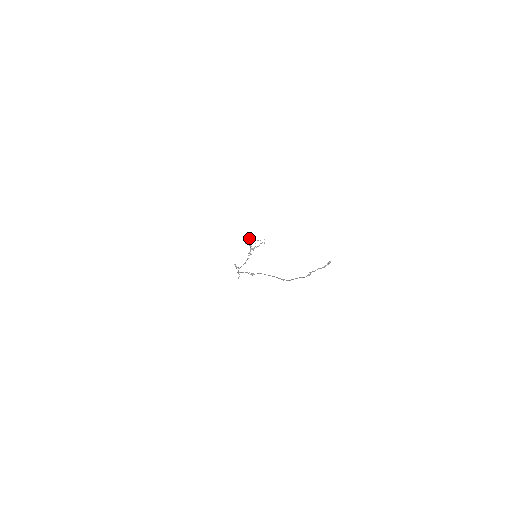
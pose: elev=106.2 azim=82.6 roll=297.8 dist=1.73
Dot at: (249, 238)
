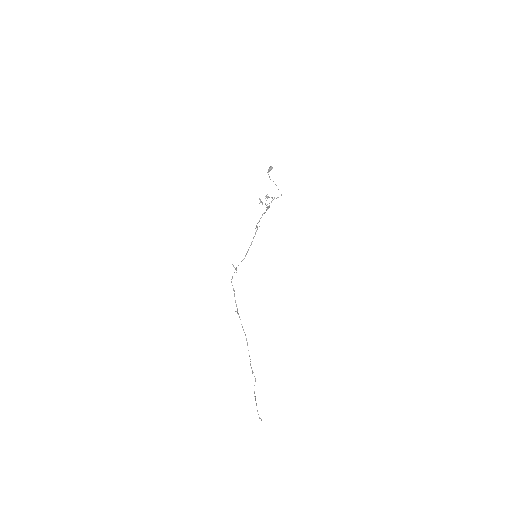
Dot at: occluded
